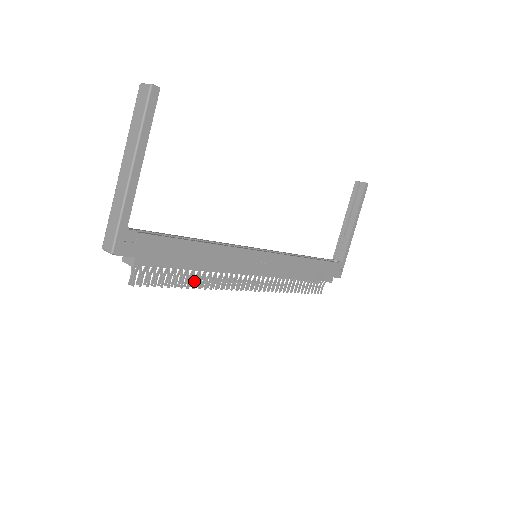
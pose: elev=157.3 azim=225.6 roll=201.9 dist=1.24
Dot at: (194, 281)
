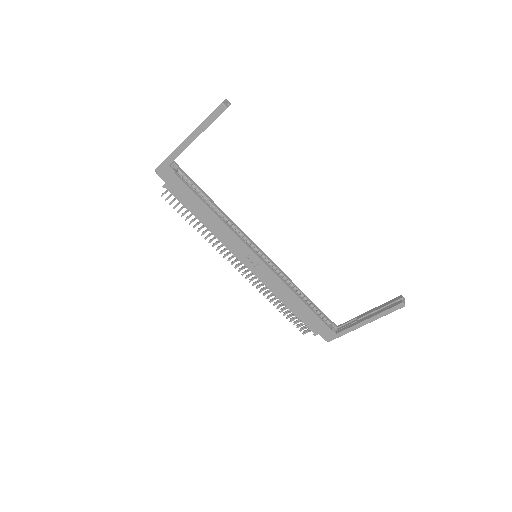
Dot at: (200, 228)
